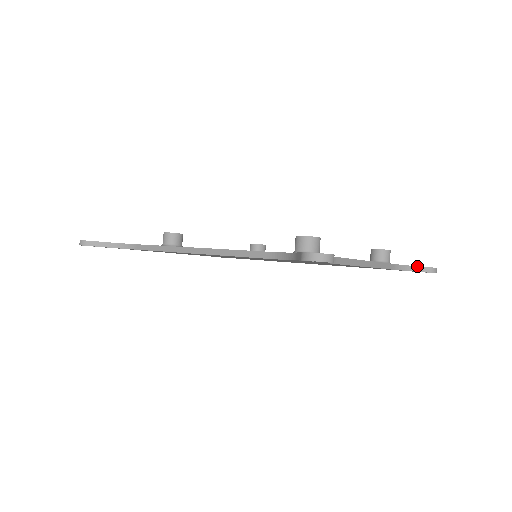
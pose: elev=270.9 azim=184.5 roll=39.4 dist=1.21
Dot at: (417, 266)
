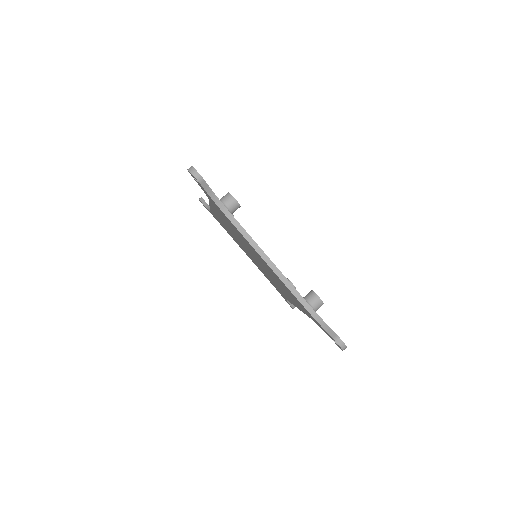
Dot at: occluded
